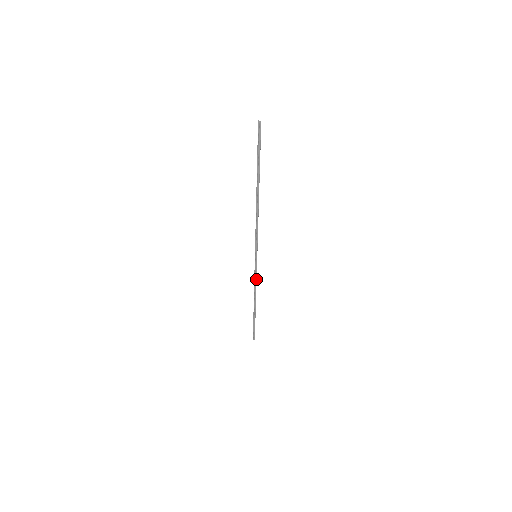
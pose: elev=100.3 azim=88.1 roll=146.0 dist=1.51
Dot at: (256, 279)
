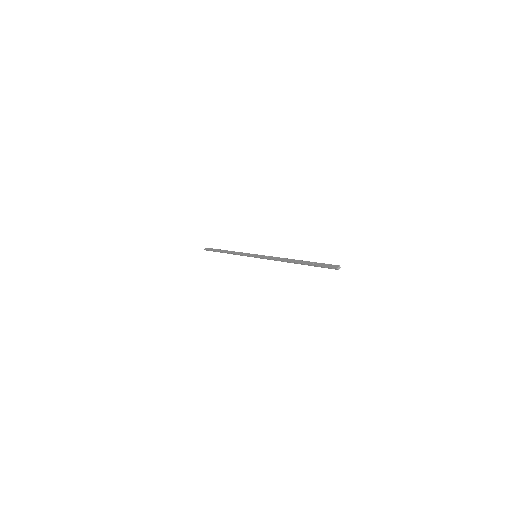
Dot at: (242, 255)
